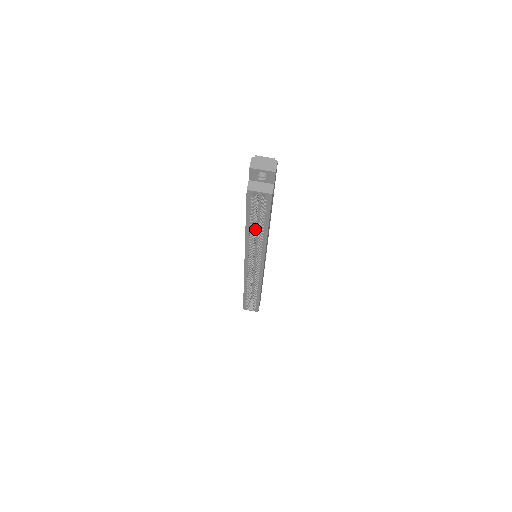
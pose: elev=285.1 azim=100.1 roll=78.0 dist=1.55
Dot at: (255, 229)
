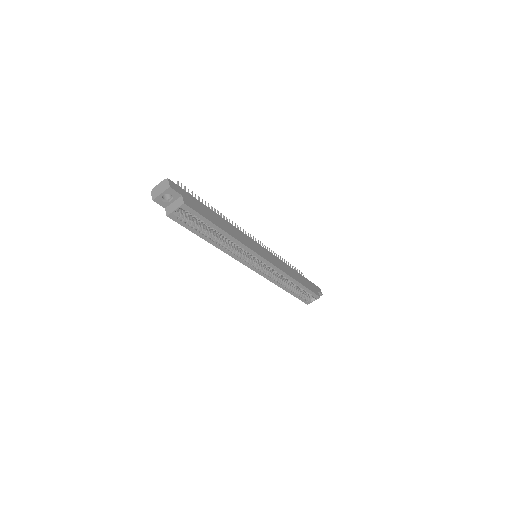
Dot at: (220, 237)
